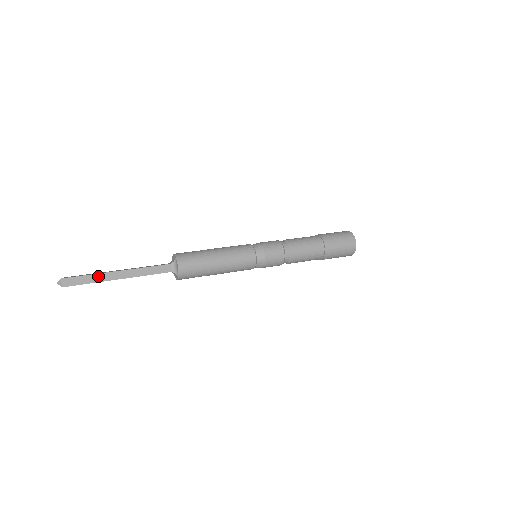
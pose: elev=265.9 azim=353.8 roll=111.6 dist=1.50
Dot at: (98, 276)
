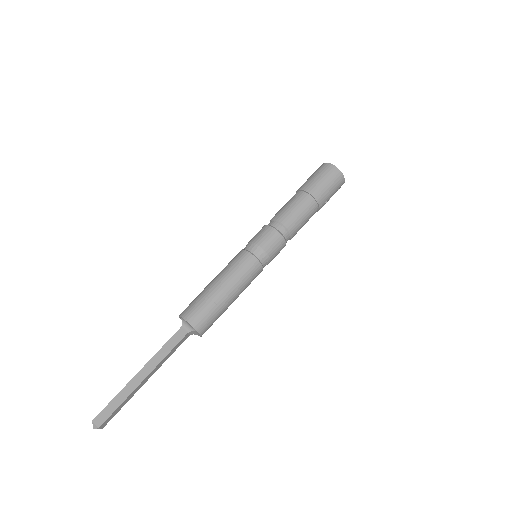
Dot at: (124, 391)
